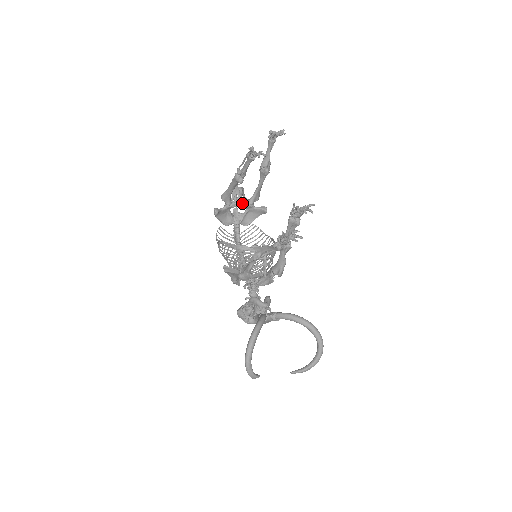
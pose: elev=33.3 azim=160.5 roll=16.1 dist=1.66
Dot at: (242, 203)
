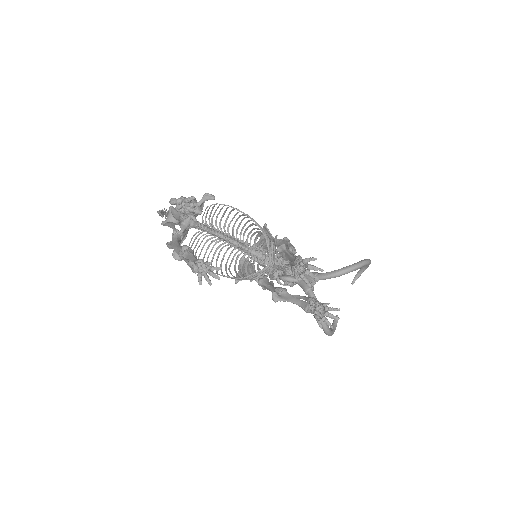
Dot at: (189, 225)
